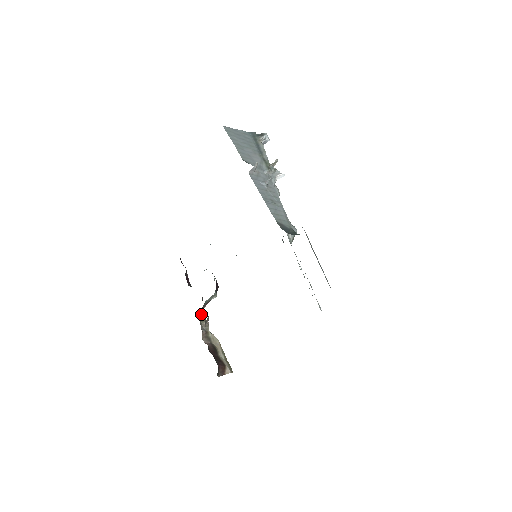
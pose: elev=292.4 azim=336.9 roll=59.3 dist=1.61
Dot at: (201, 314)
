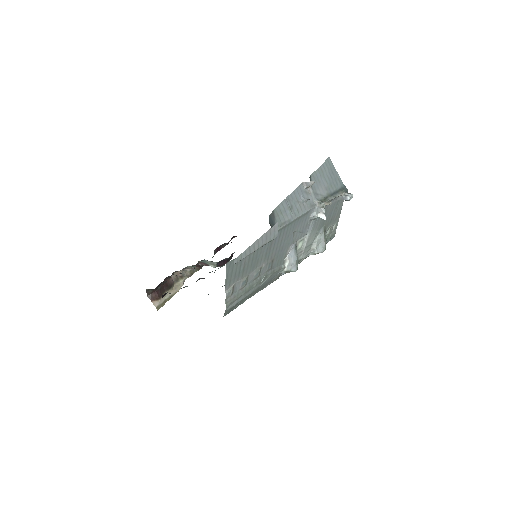
Dot at: (195, 268)
